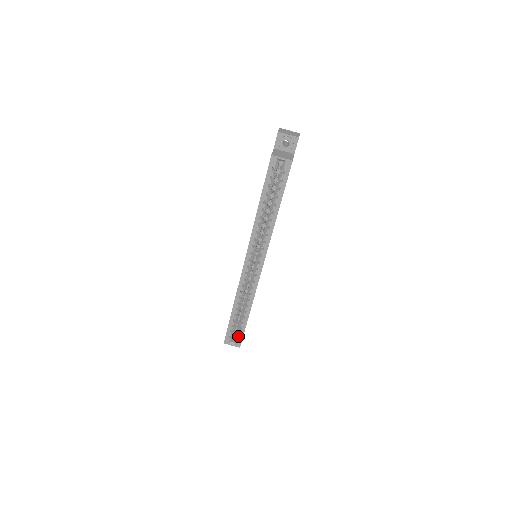
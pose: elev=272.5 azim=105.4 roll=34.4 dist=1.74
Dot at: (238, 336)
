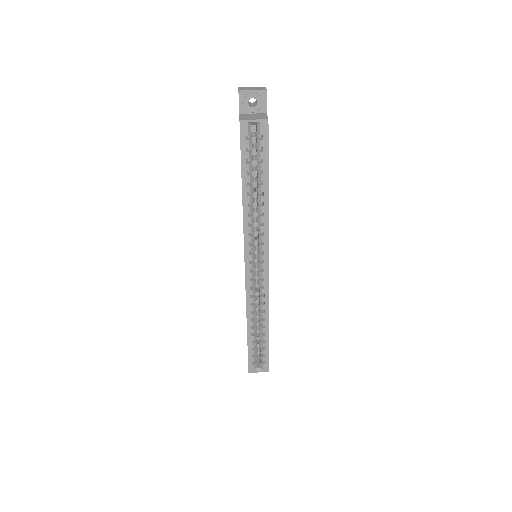
Dot at: (263, 359)
